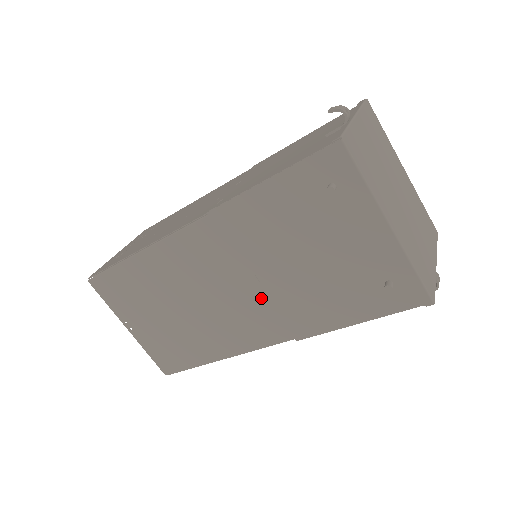
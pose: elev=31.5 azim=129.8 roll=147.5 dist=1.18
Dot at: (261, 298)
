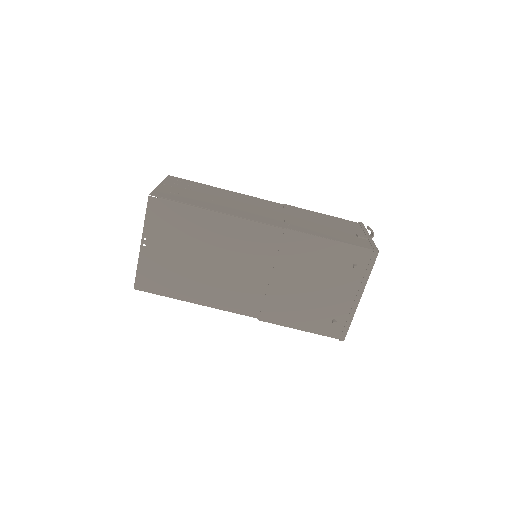
Dot at: (264, 287)
